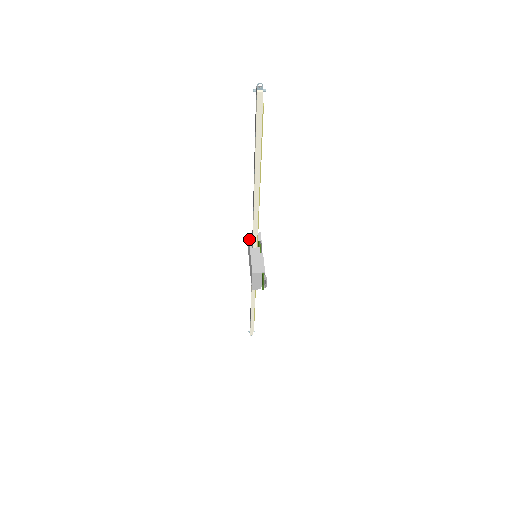
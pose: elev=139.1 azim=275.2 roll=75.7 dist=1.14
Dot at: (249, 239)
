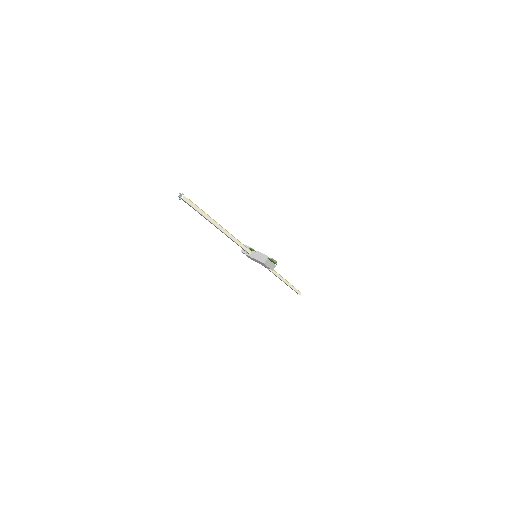
Dot at: (244, 253)
